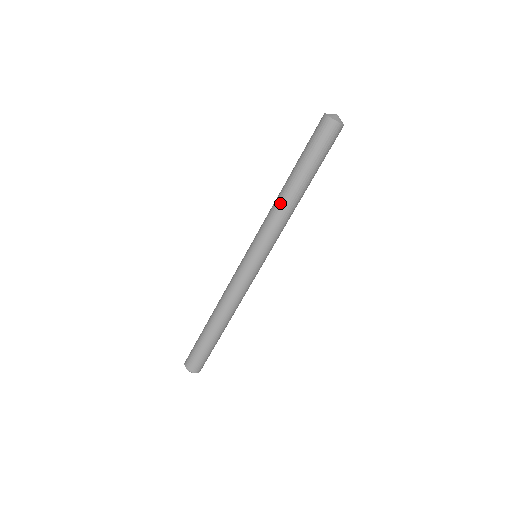
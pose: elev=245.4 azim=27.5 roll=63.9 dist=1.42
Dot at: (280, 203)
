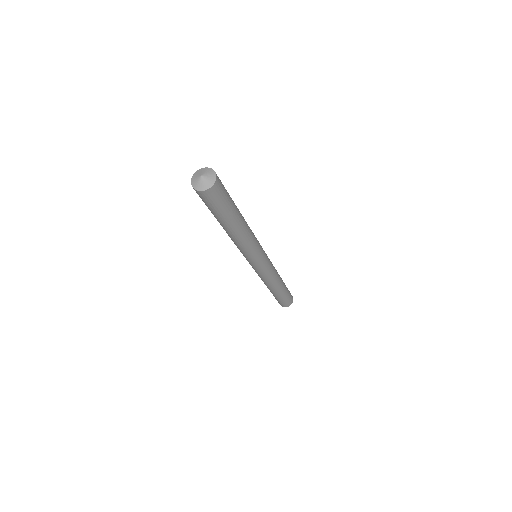
Dot at: (233, 240)
